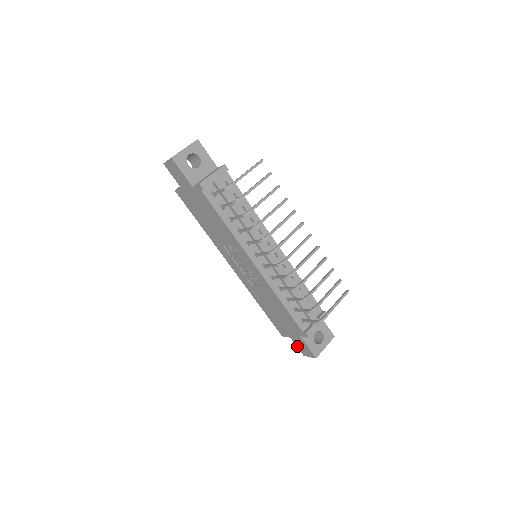
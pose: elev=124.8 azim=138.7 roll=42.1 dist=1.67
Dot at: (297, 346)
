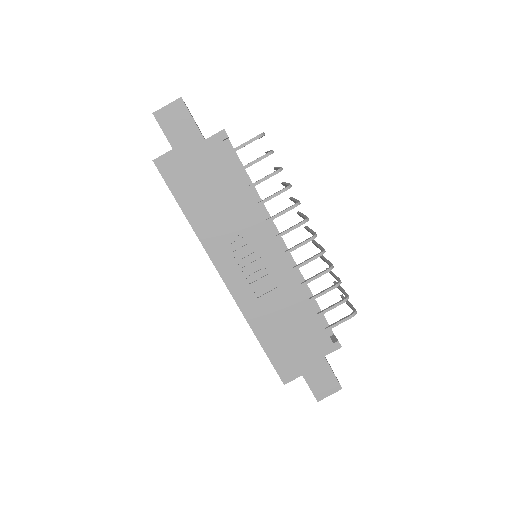
Dot at: (311, 387)
